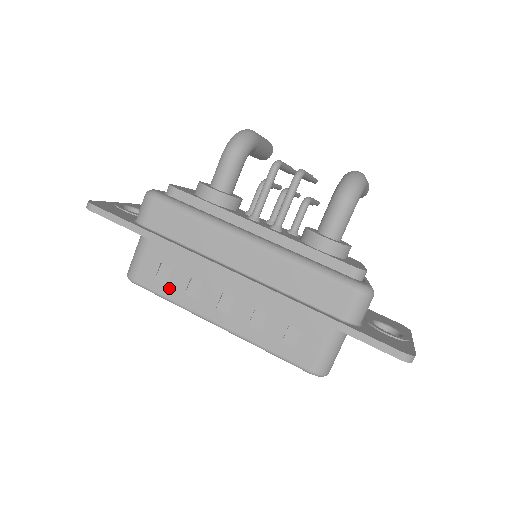
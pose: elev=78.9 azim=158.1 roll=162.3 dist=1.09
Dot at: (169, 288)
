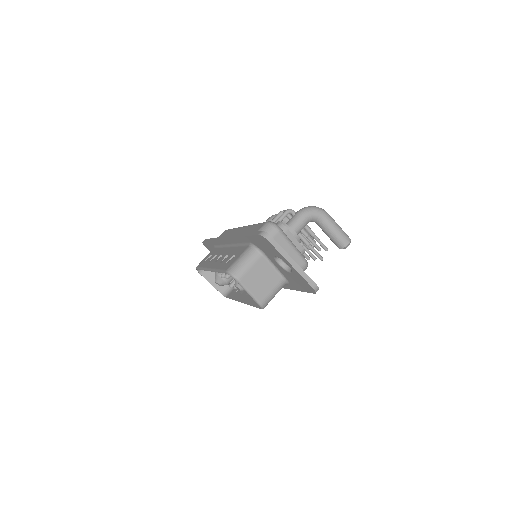
Dot at: (205, 263)
